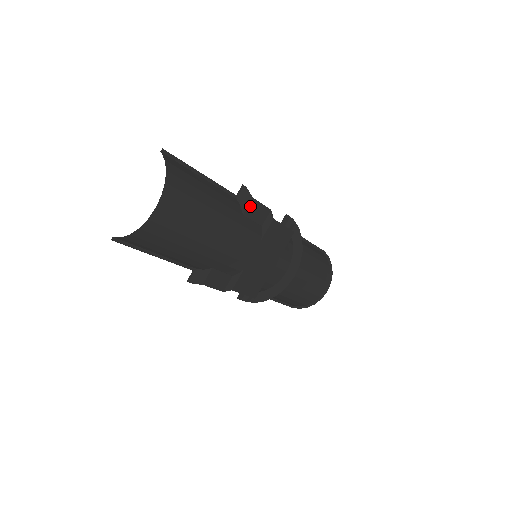
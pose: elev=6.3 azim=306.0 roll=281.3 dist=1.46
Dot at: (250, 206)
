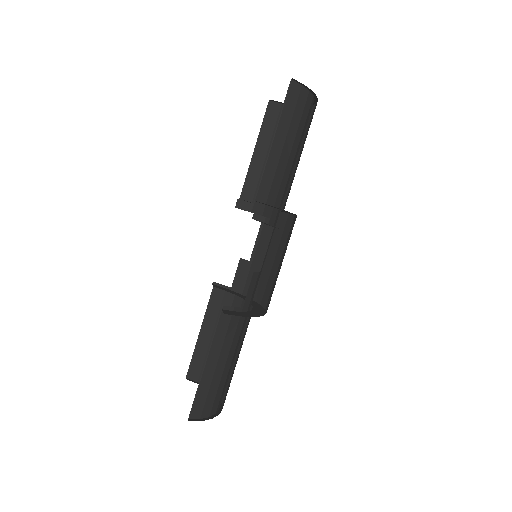
Dot at: occluded
